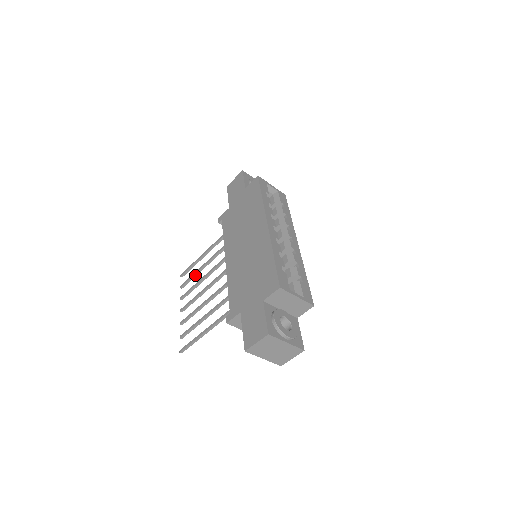
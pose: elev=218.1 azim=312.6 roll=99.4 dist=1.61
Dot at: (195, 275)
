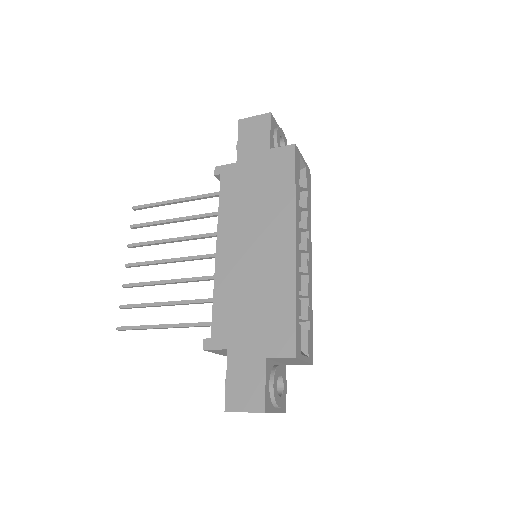
Dot at: (157, 224)
